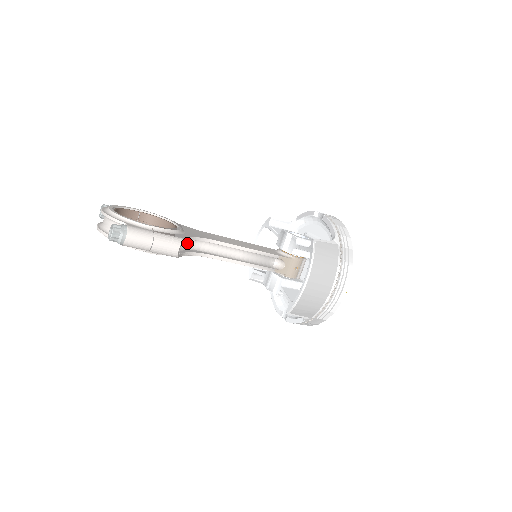
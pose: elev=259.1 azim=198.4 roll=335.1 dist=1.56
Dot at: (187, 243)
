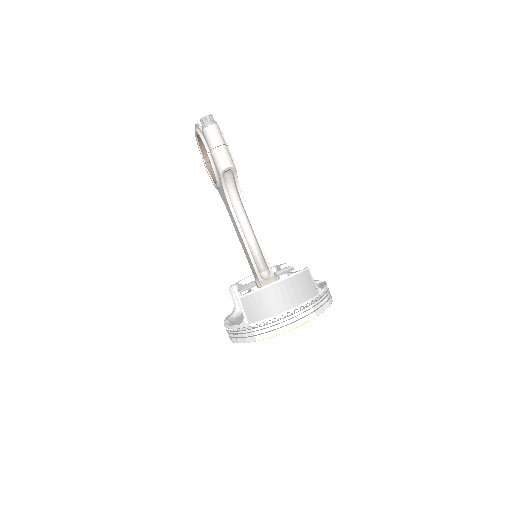
Dot at: (230, 189)
